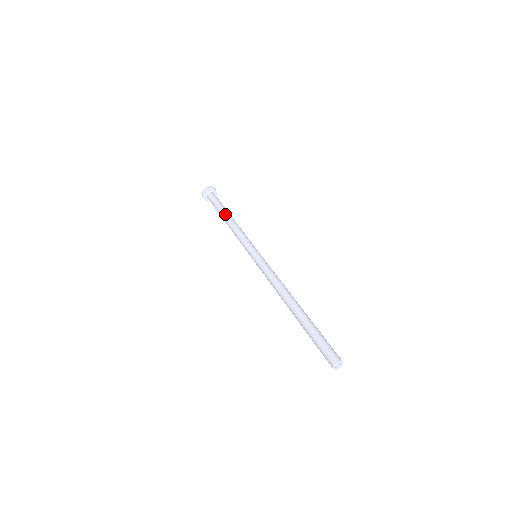
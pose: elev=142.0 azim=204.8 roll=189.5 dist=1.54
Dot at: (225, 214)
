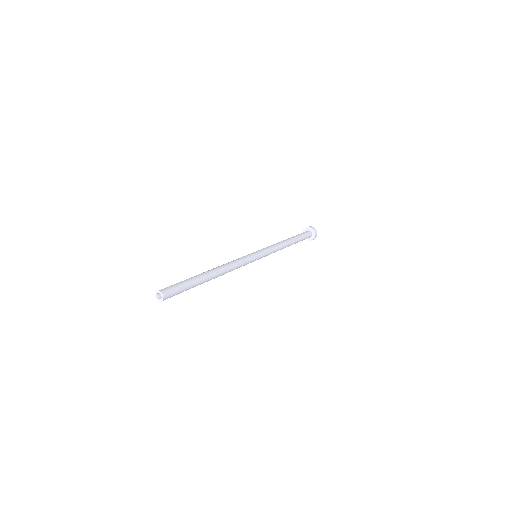
Dot at: (291, 238)
